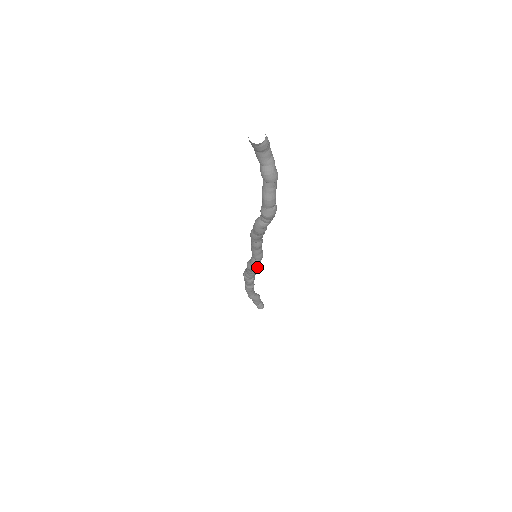
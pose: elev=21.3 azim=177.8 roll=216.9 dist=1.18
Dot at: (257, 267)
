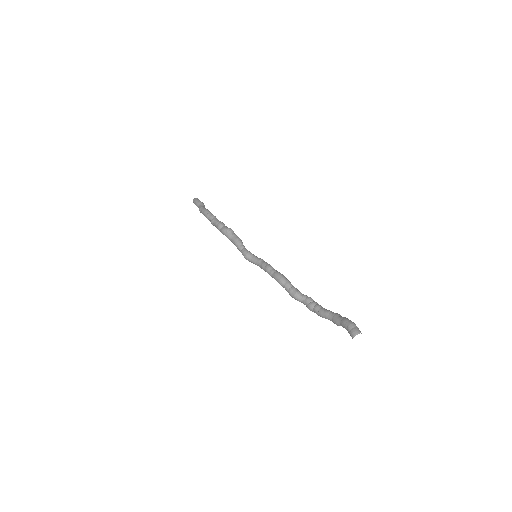
Dot at: occluded
